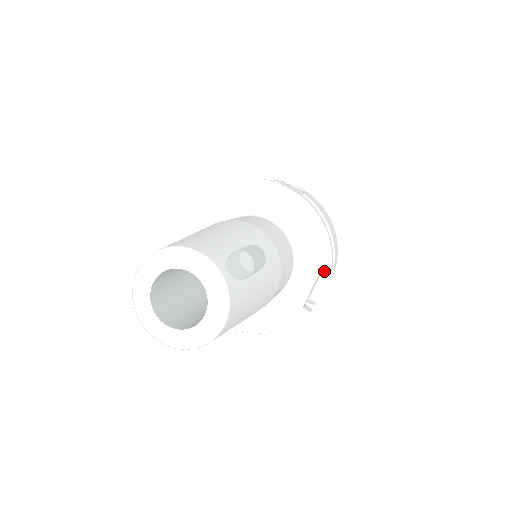
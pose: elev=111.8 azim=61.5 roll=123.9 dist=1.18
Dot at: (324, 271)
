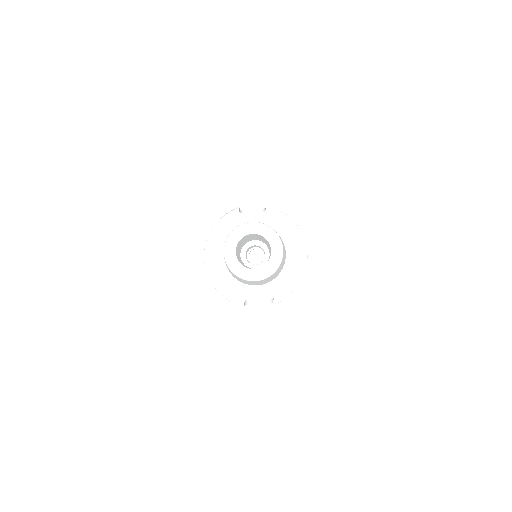
Dot at: occluded
